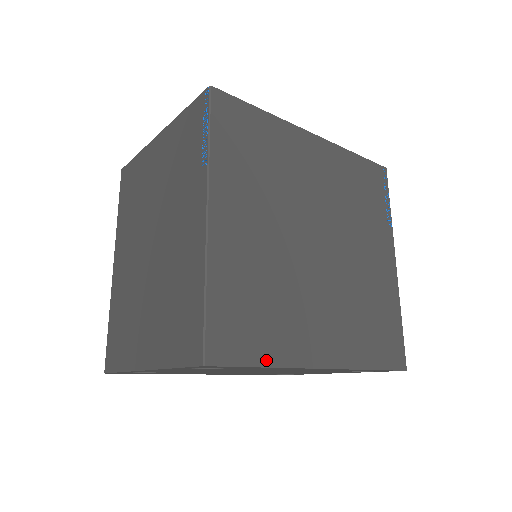
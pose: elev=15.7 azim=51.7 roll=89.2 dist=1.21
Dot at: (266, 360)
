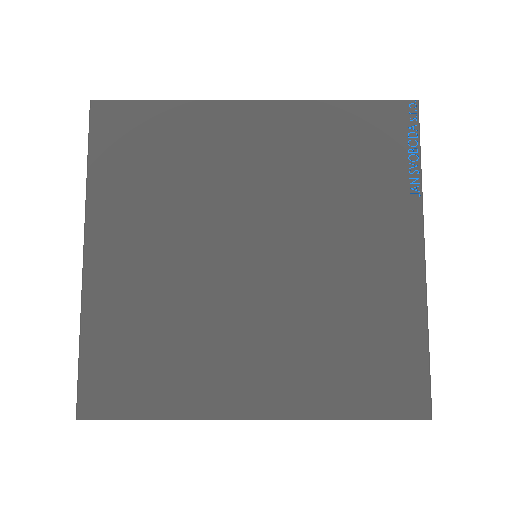
Dot at: (158, 412)
